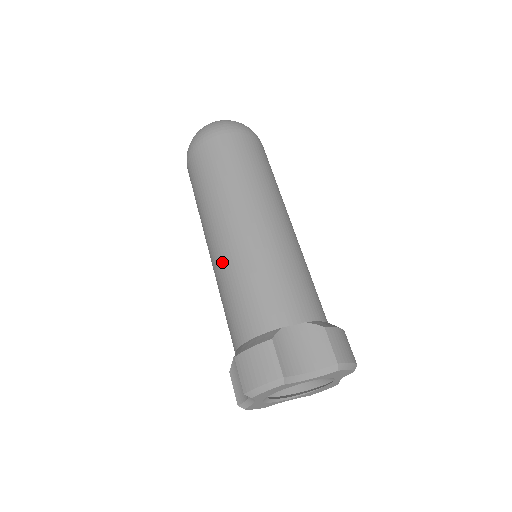
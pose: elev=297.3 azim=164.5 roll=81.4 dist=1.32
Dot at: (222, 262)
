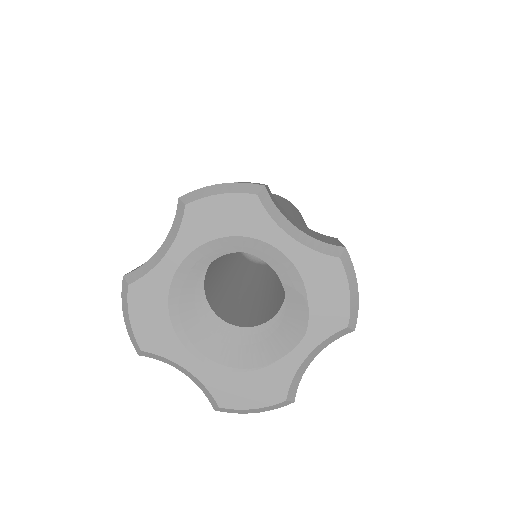
Dot at: occluded
